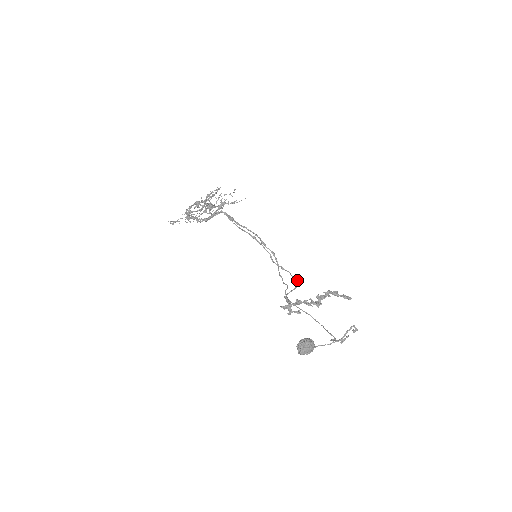
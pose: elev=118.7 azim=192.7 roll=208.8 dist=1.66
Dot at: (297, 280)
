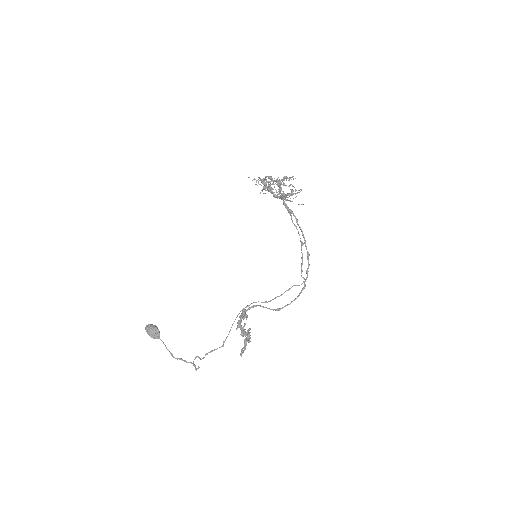
Dot at: (283, 307)
